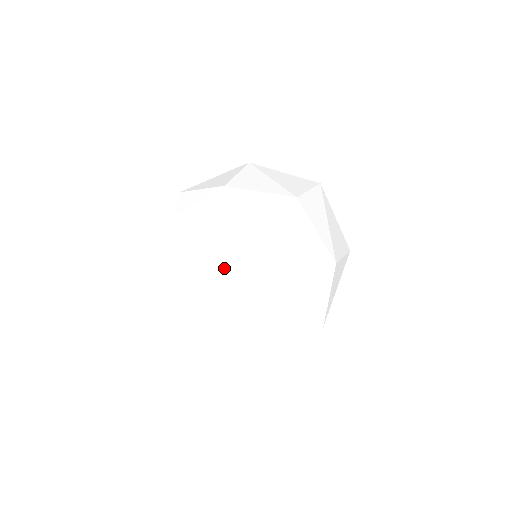
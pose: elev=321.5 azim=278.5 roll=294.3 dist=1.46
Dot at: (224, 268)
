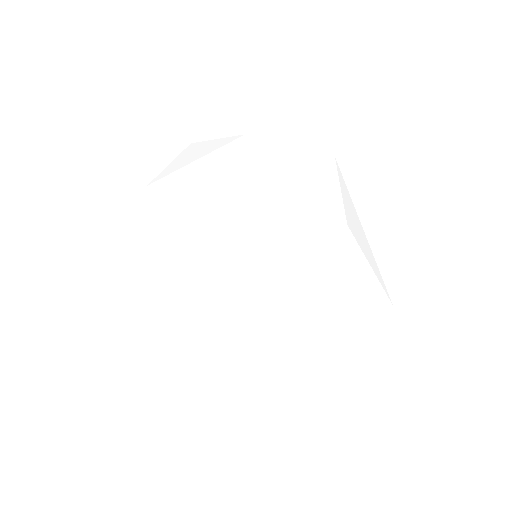
Dot at: (255, 322)
